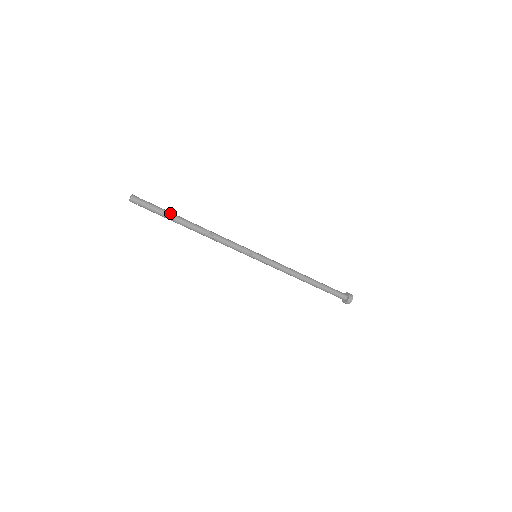
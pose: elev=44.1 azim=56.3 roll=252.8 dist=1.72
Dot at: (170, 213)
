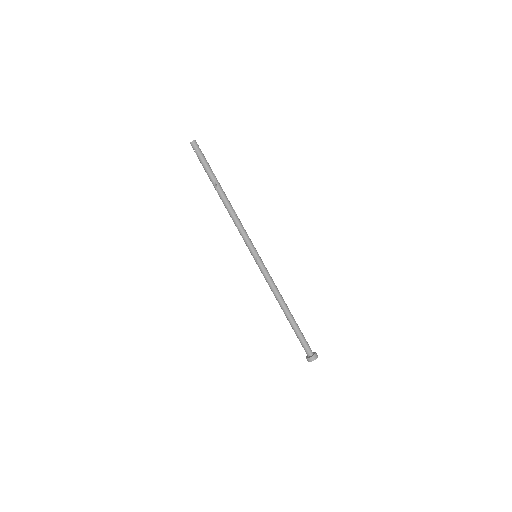
Dot at: (213, 173)
